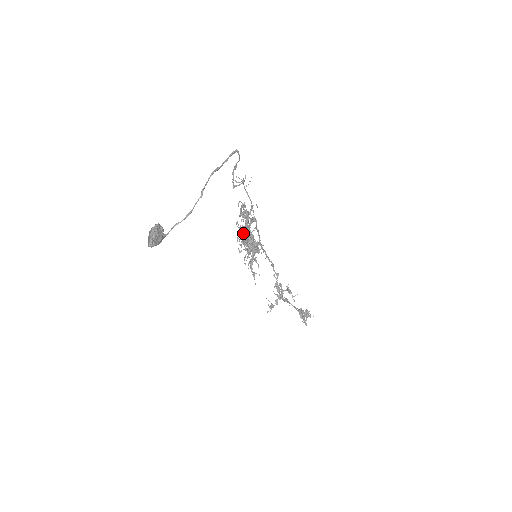
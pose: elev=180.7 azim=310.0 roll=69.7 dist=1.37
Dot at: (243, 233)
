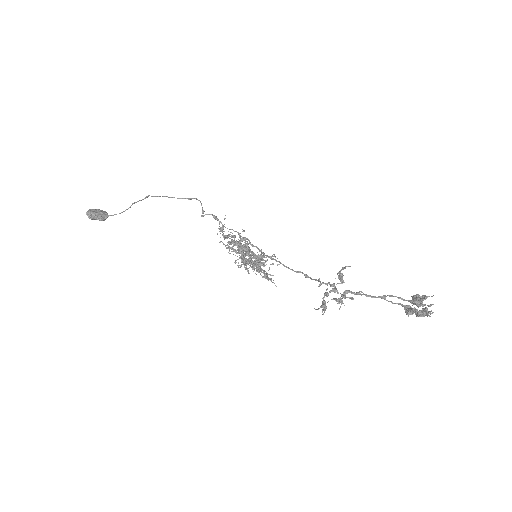
Dot at: (234, 250)
